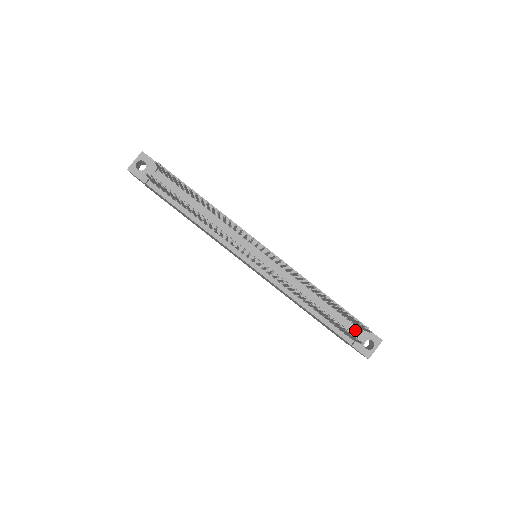
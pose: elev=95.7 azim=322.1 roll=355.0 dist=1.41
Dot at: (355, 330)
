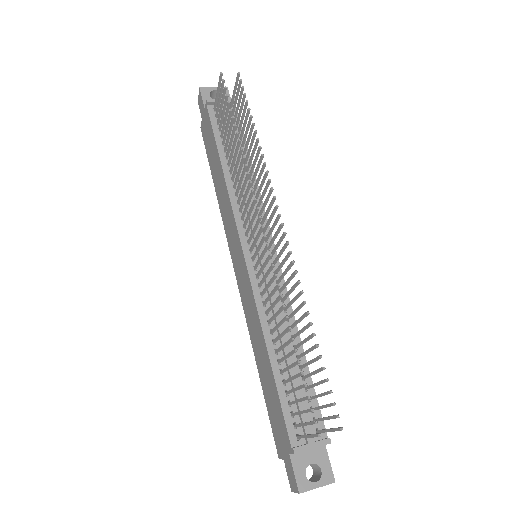
Dot at: (311, 430)
